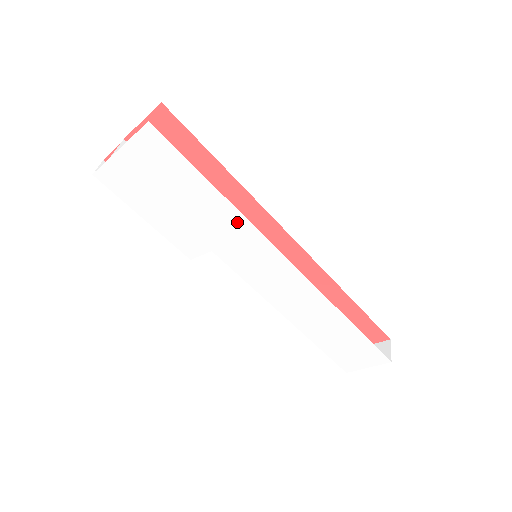
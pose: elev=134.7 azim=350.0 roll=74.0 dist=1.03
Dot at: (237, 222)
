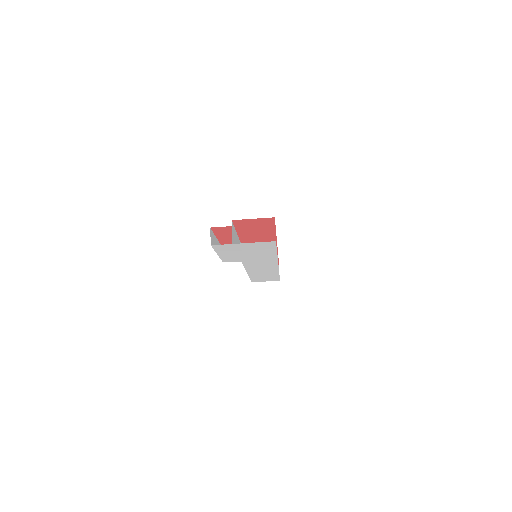
Dot at: (271, 258)
